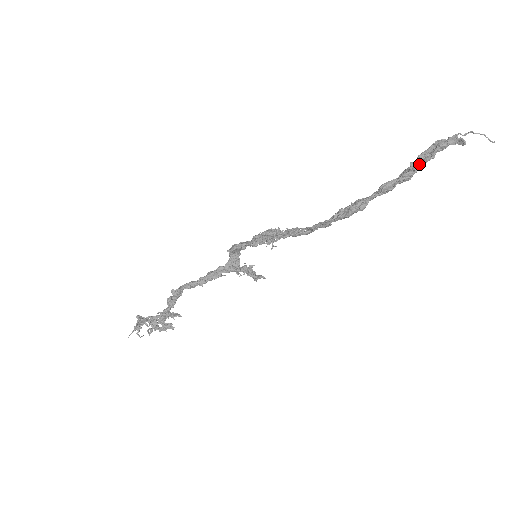
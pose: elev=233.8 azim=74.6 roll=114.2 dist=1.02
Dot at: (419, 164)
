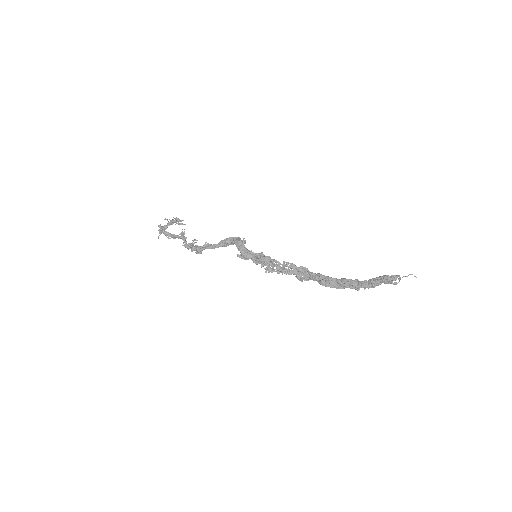
Dot at: (368, 288)
